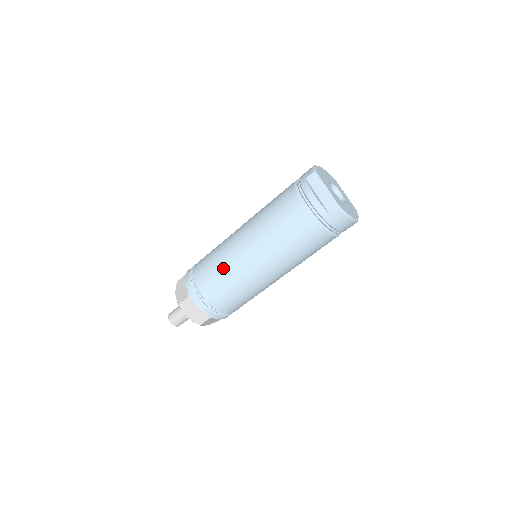
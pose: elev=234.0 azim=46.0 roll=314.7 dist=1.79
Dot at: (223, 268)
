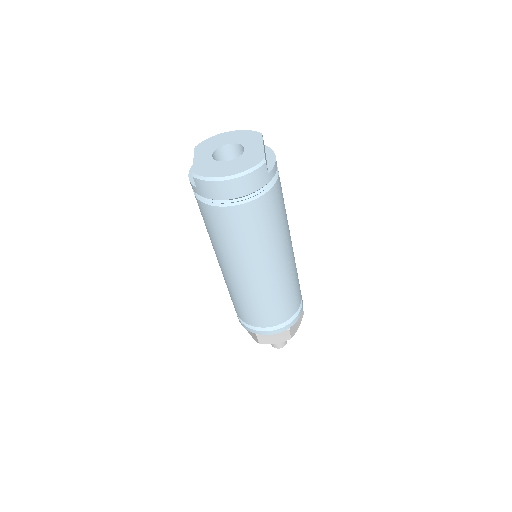
Dot at: occluded
